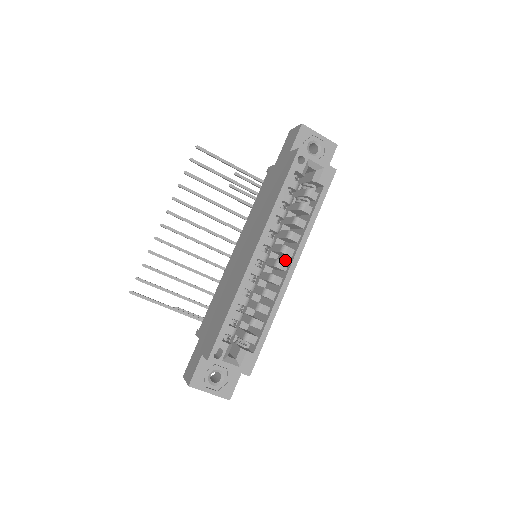
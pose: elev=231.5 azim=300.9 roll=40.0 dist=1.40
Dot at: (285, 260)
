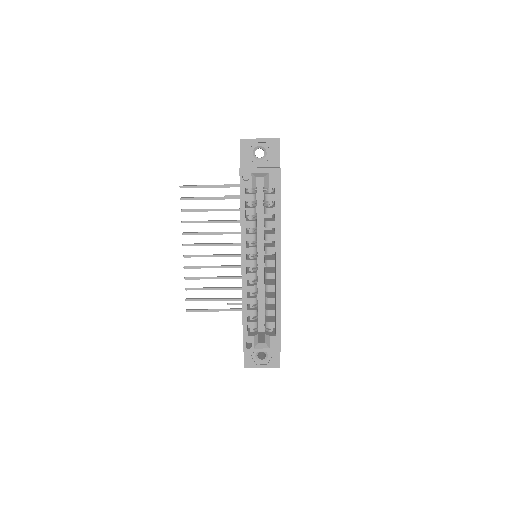
Dot at: occluded
